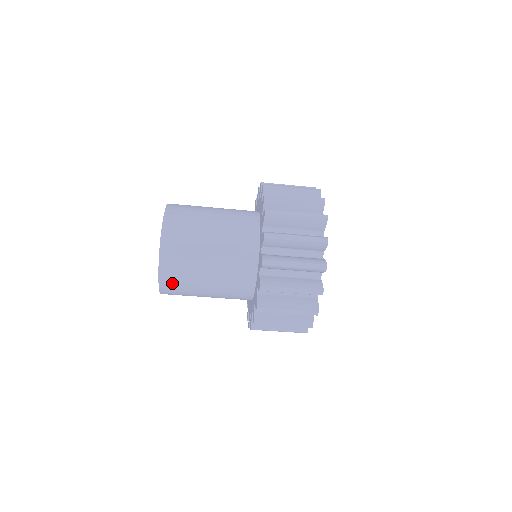
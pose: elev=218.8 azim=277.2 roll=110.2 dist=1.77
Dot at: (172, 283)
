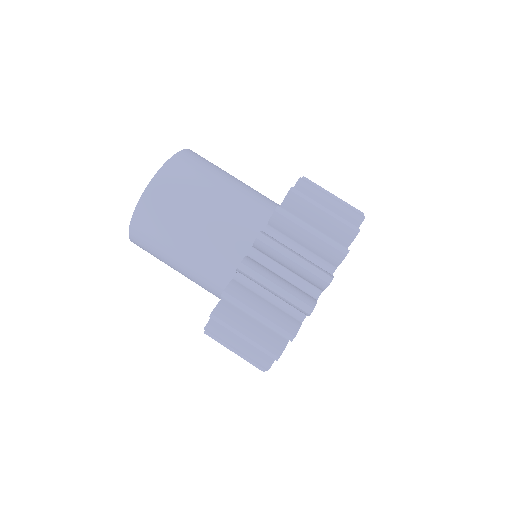
Dot at: (147, 223)
